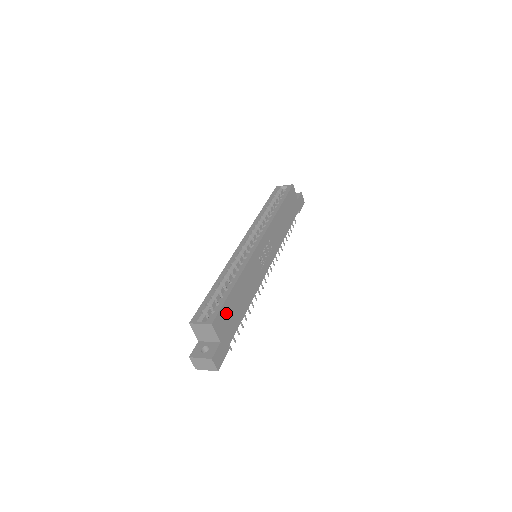
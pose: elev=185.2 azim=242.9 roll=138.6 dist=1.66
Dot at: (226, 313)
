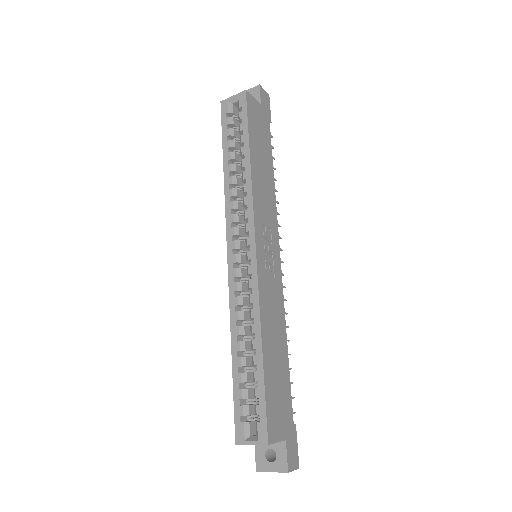
Dot at: (273, 402)
